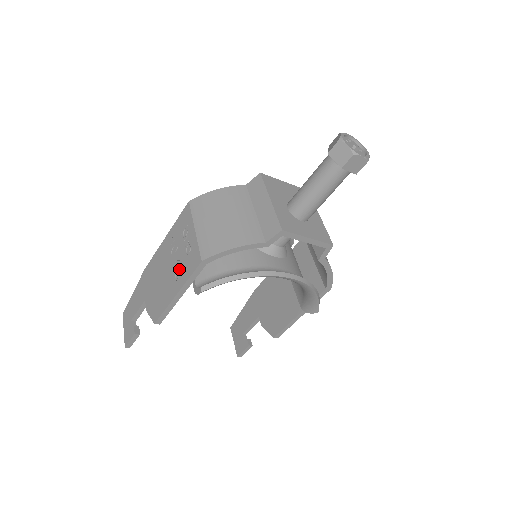
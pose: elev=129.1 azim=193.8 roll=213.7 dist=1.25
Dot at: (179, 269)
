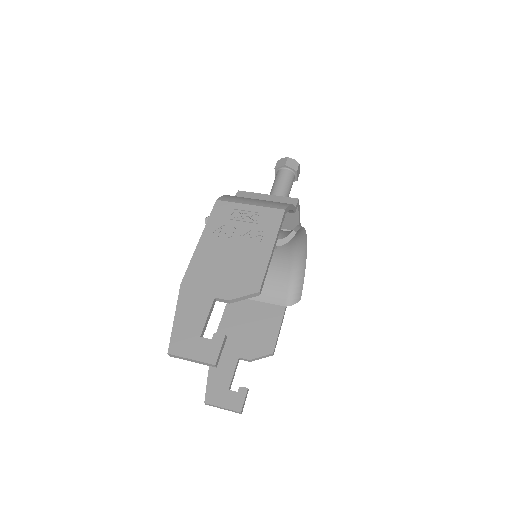
Dot at: (255, 236)
